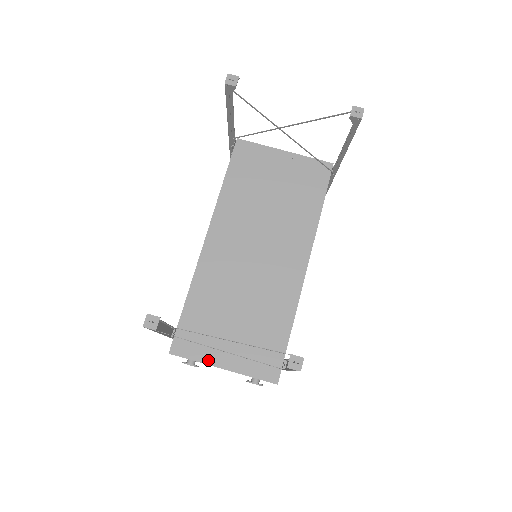
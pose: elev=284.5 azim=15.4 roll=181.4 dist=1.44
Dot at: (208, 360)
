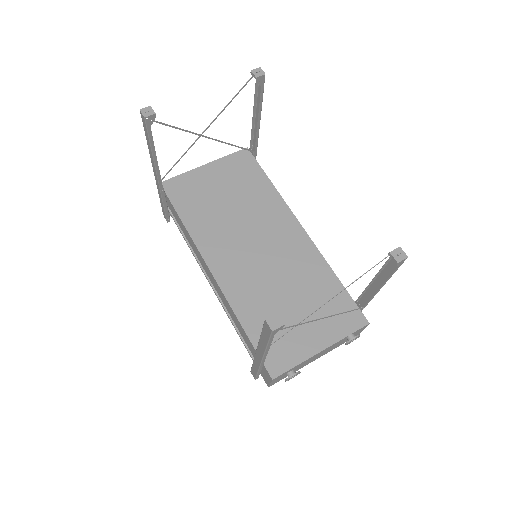
Dot at: (306, 355)
